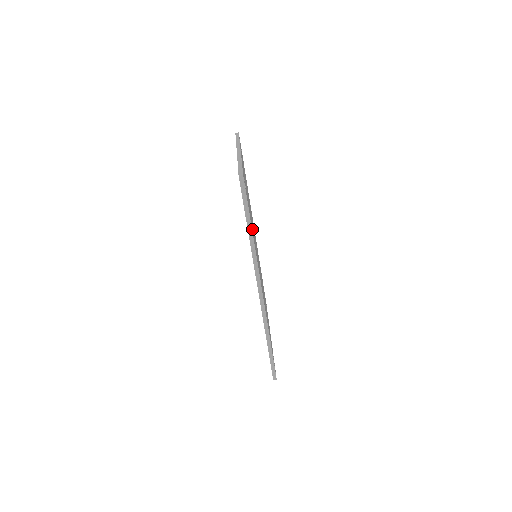
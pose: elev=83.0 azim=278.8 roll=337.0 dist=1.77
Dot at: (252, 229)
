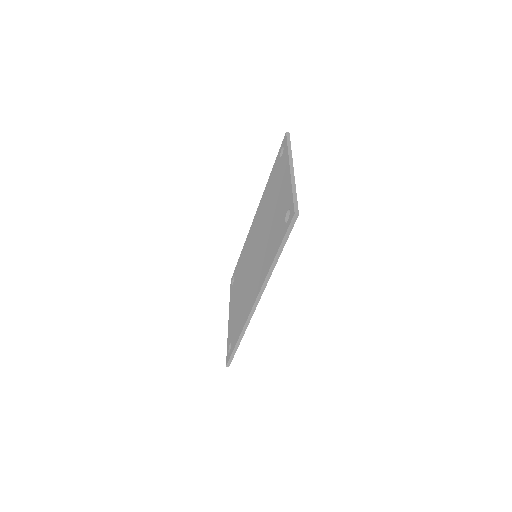
Dot at: occluded
